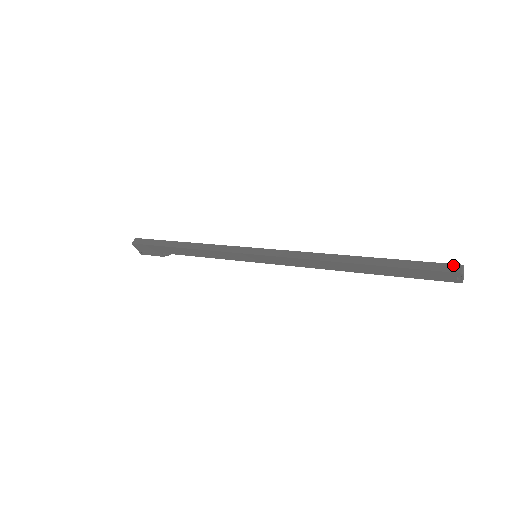
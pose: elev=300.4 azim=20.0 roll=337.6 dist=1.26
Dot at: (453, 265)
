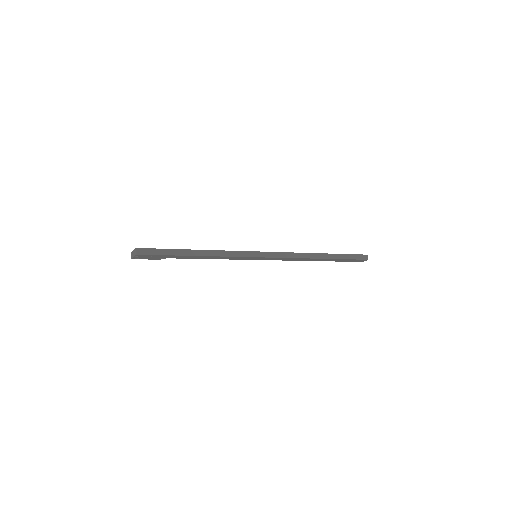
Dot at: (365, 255)
